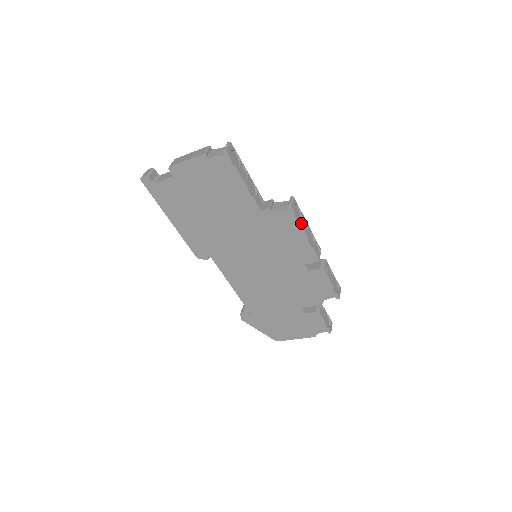
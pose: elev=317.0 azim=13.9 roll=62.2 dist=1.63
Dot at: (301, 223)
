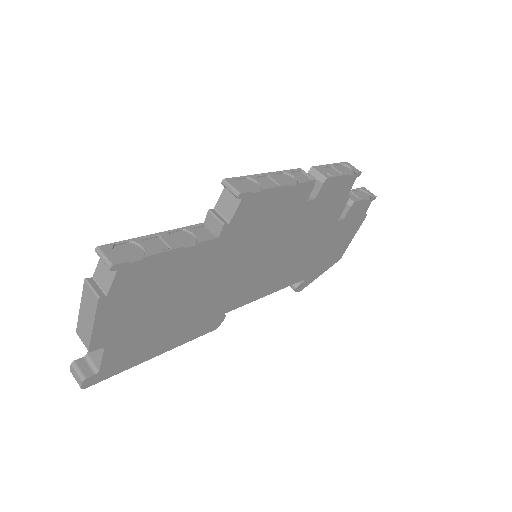
Dot at: (265, 187)
